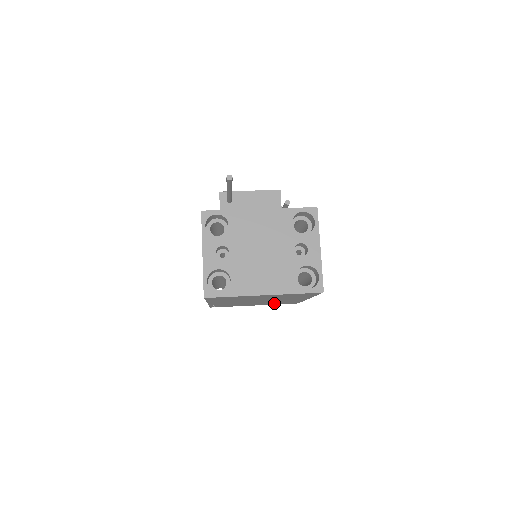
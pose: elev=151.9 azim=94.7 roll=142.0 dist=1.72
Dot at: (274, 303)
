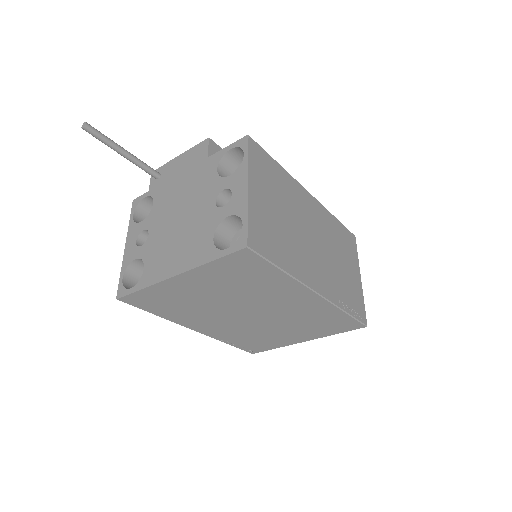
Dot at: (315, 328)
